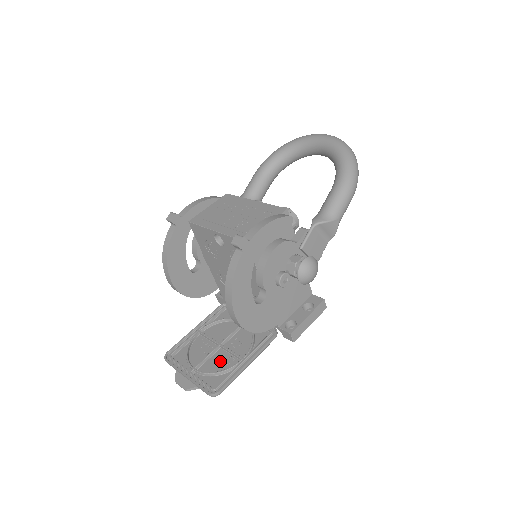
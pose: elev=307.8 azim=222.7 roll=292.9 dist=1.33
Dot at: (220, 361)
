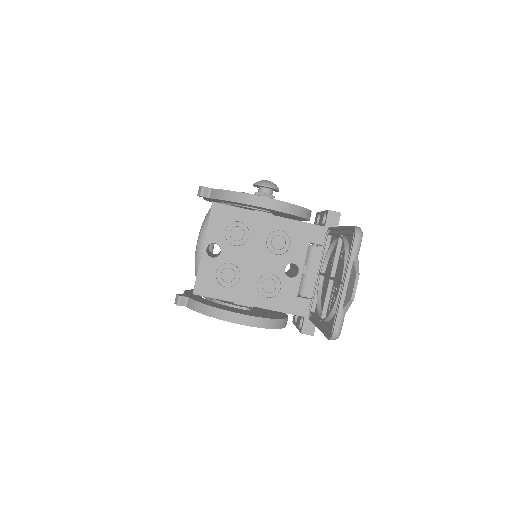
Dot at: (341, 263)
